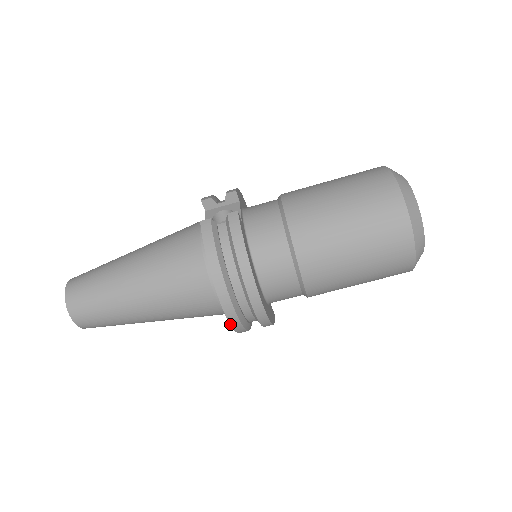
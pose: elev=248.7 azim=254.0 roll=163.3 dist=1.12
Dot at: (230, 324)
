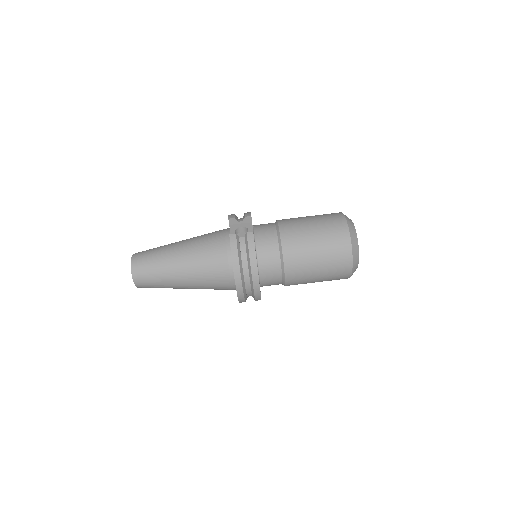
Dot at: (238, 298)
